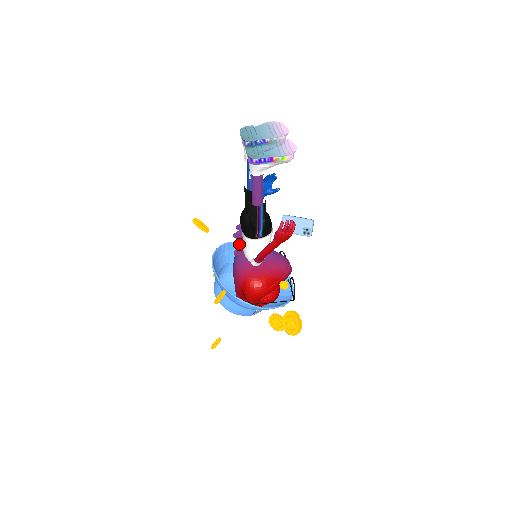
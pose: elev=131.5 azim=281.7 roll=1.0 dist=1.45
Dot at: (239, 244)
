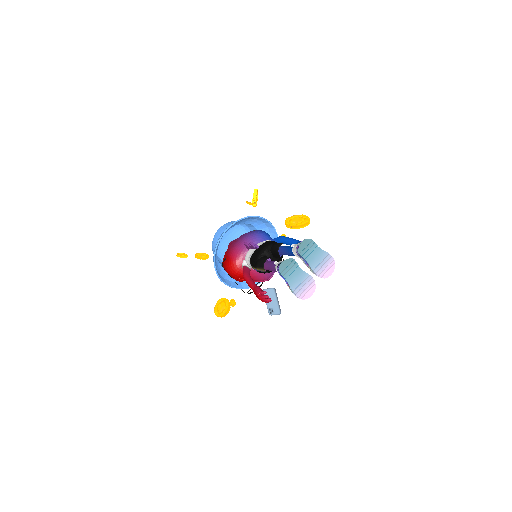
Dot at: (250, 246)
